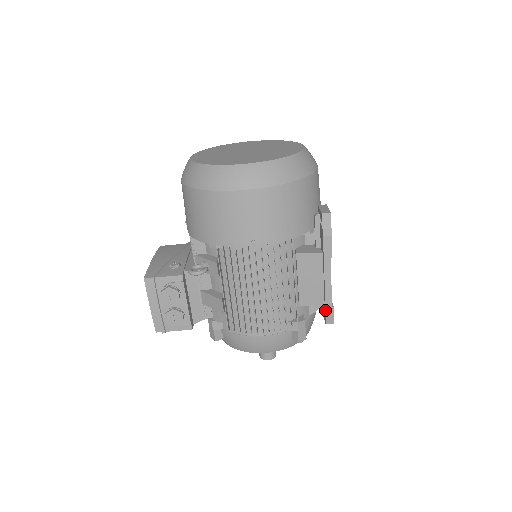
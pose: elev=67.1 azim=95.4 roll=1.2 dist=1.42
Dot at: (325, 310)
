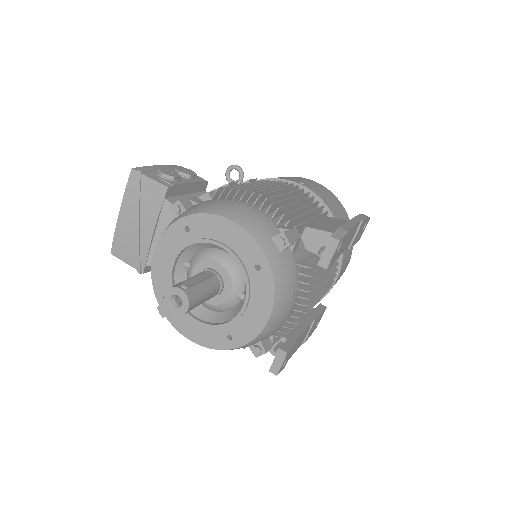
Dot at: (338, 228)
